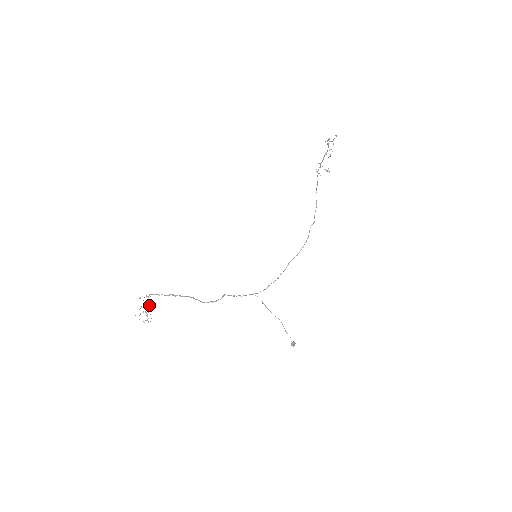
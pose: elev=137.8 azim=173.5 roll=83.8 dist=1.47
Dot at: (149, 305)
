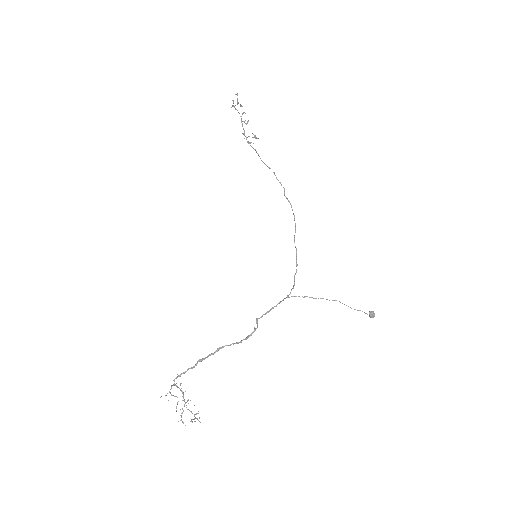
Dot at: (183, 395)
